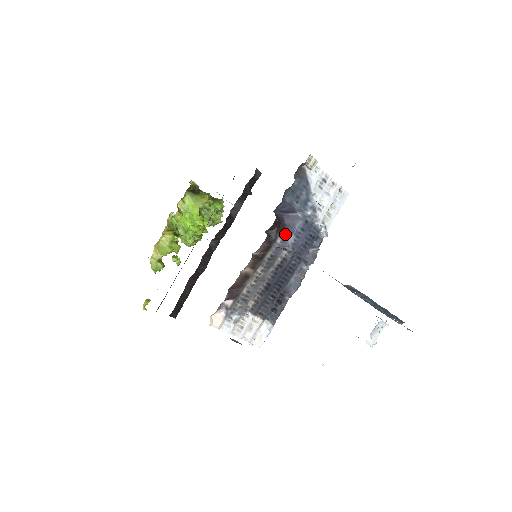
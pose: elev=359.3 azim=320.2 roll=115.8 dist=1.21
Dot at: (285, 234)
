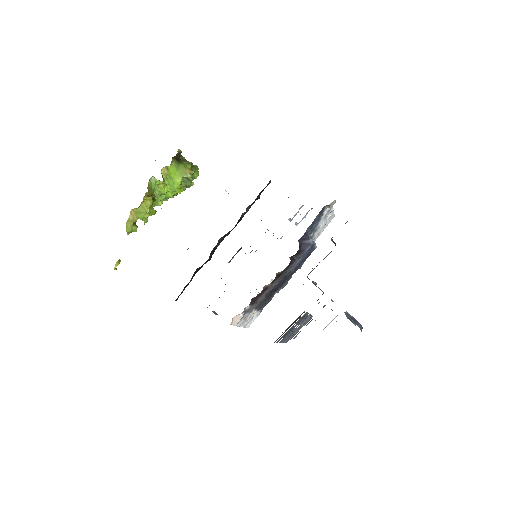
Dot at: (298, 256)
